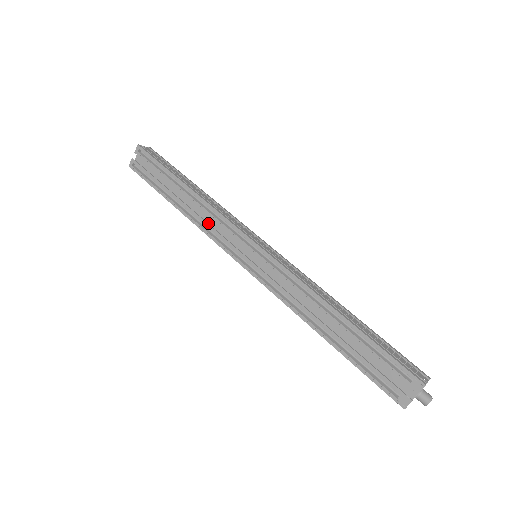
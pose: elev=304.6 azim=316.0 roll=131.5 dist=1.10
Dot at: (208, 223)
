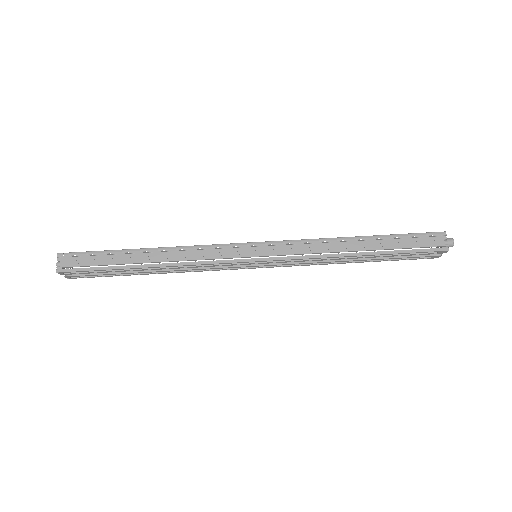
Dot at: (195, 268)
